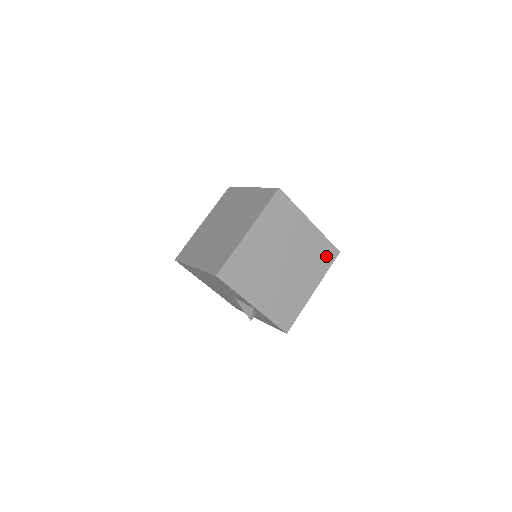
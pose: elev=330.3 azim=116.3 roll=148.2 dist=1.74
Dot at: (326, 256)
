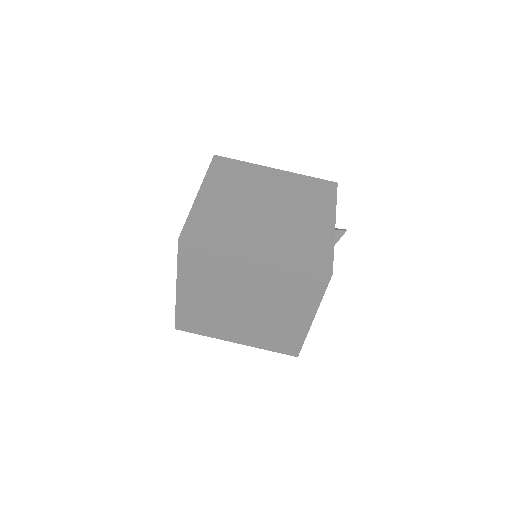
Dot at: (309, 284)
